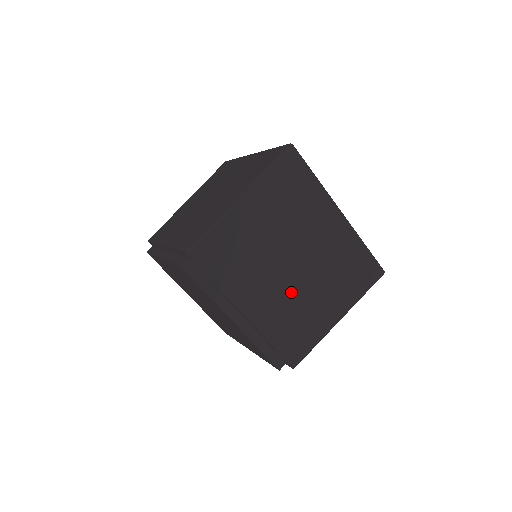
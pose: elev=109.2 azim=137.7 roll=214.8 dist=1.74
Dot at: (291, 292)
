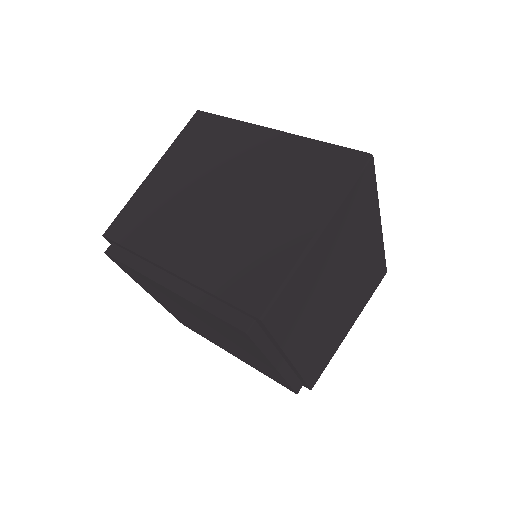
Dot at: (228, 227)
